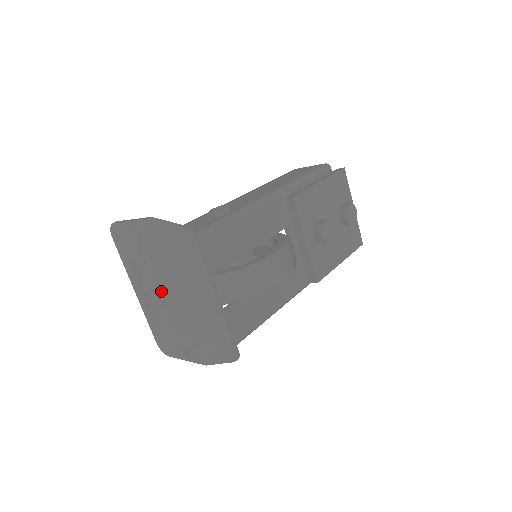
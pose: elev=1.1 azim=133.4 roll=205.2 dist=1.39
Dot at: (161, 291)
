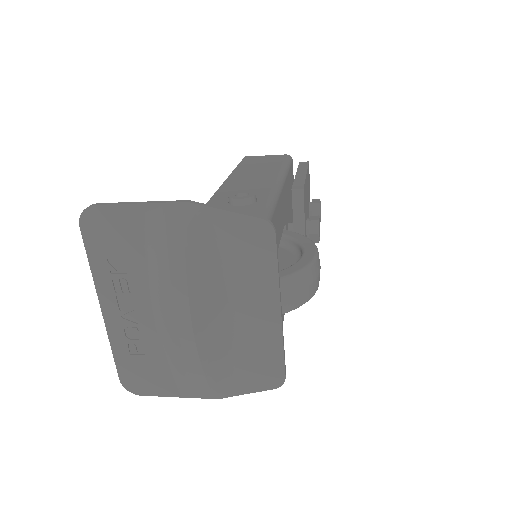
Dot at: (195, 306)
